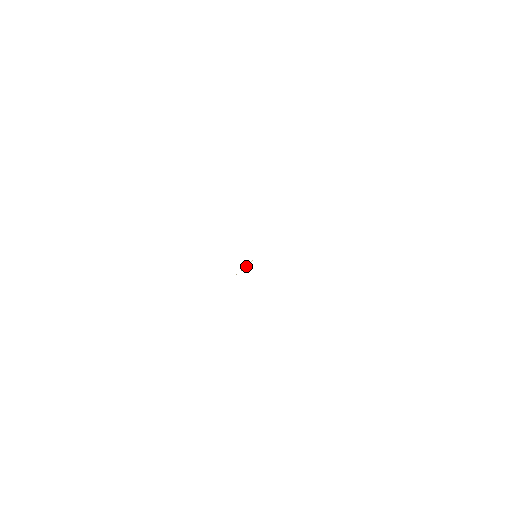
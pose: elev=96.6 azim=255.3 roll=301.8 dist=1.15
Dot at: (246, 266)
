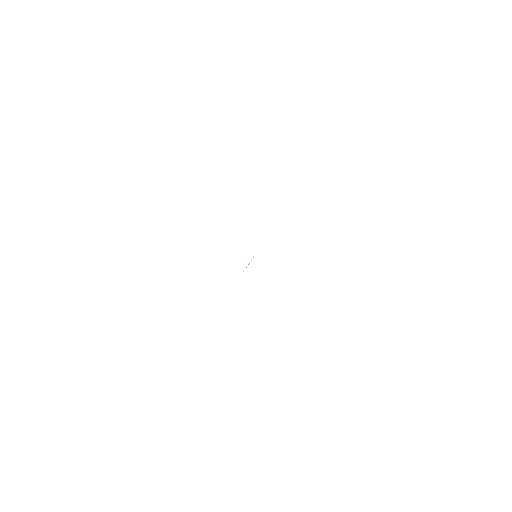
Dot at: (249, 263)
